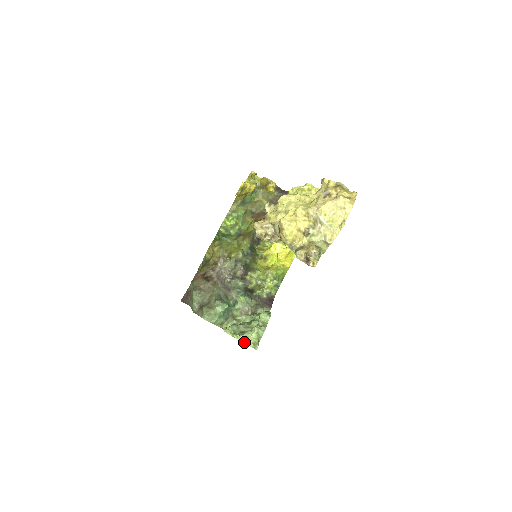
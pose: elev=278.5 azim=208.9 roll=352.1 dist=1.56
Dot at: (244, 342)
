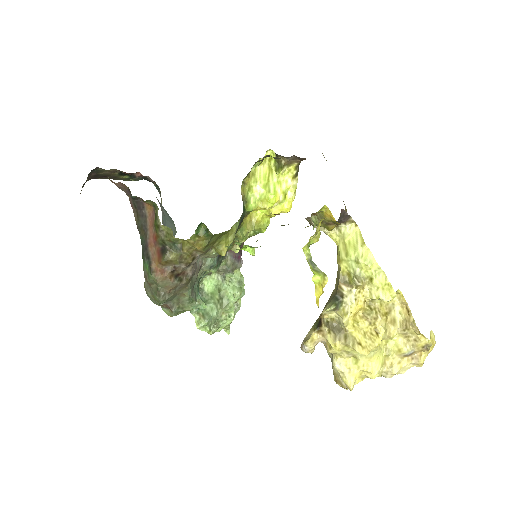
Dot at: occluded
